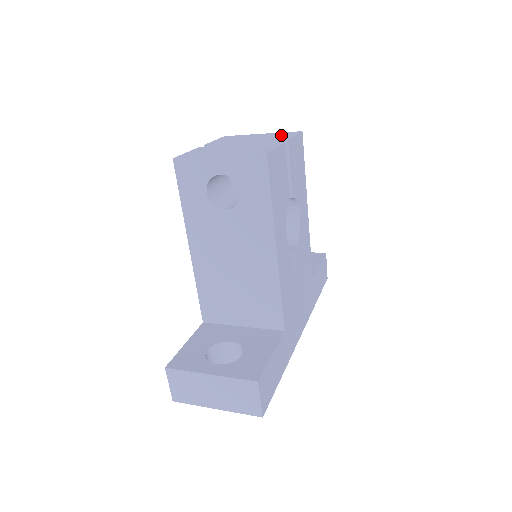
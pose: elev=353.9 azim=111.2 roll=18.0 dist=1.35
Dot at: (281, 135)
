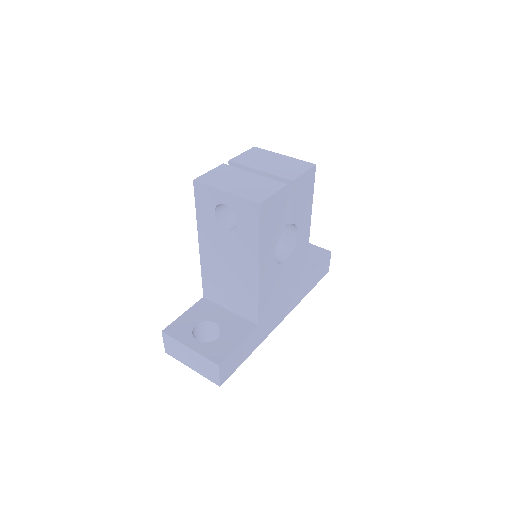
Dot at: (295, 166)
